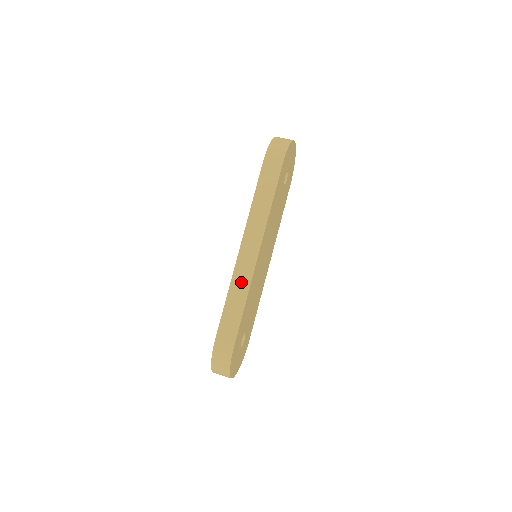
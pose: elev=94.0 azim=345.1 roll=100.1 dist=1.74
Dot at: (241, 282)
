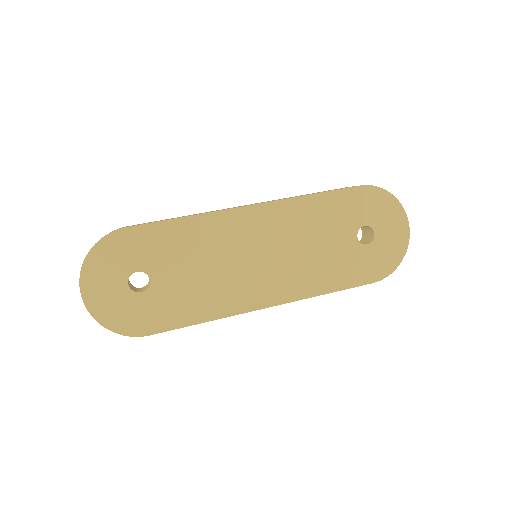
Dot at: occluded
